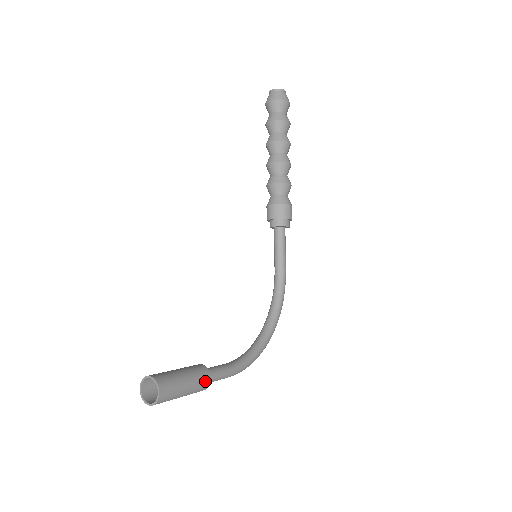
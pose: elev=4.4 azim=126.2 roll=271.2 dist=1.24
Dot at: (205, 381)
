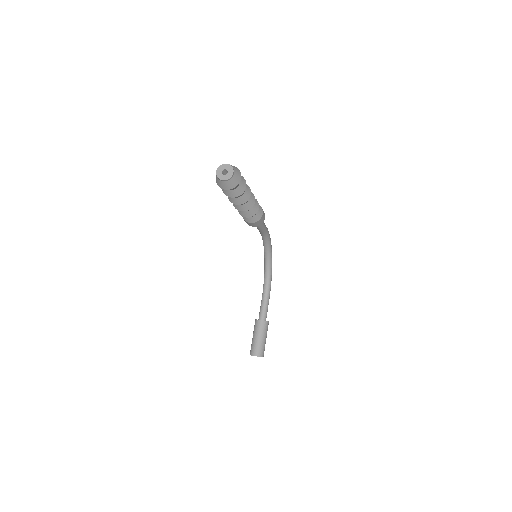
Dot at: occluded
